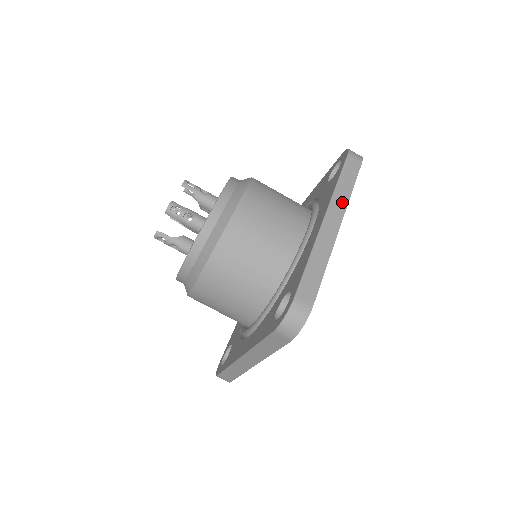
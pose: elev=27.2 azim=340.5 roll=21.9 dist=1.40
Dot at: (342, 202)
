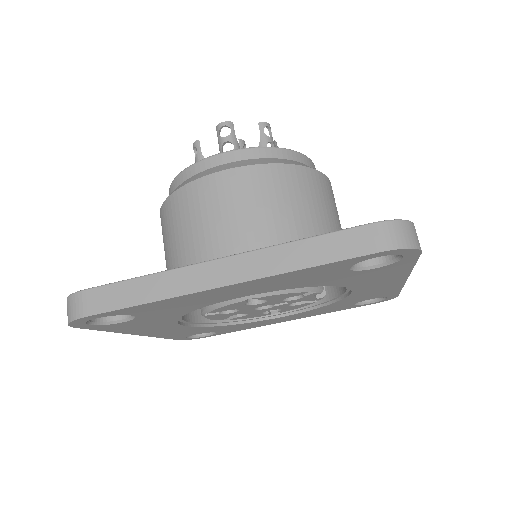
Dot at: occluded
